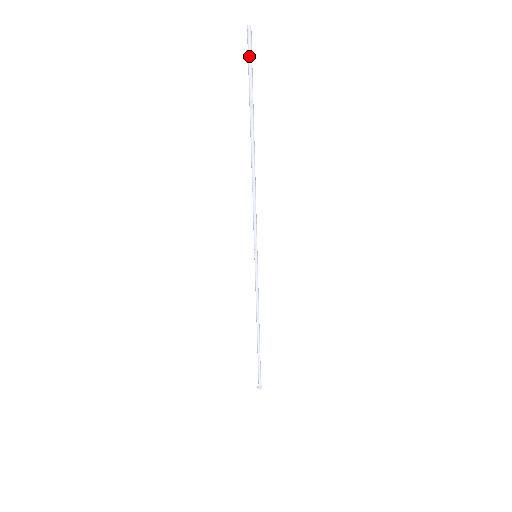
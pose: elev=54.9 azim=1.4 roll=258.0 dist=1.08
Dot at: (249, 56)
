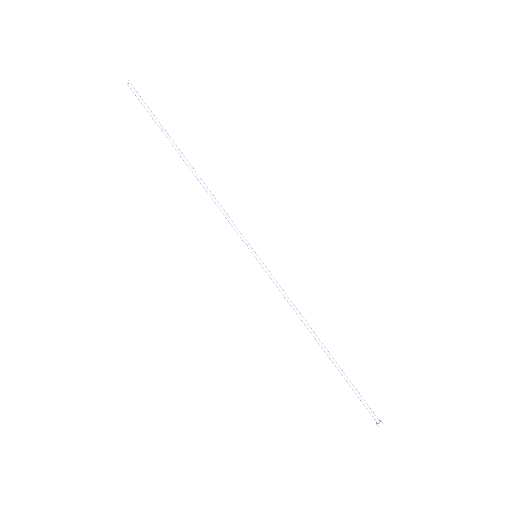
Dot at: (139, 99)
